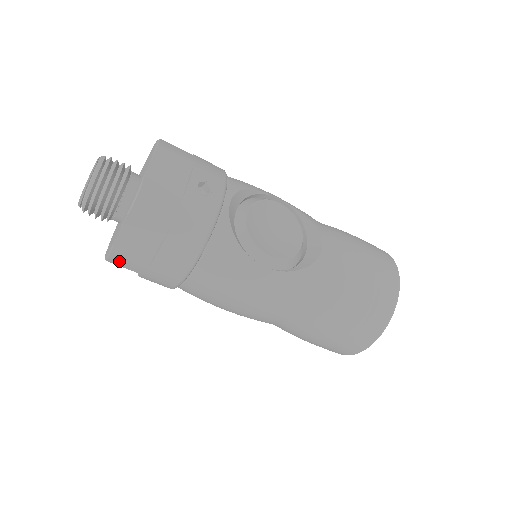
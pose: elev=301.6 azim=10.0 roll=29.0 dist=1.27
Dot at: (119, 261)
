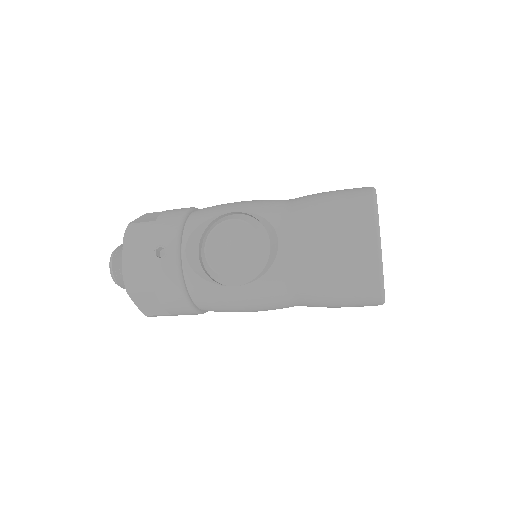
Dot at: (156, 316)
